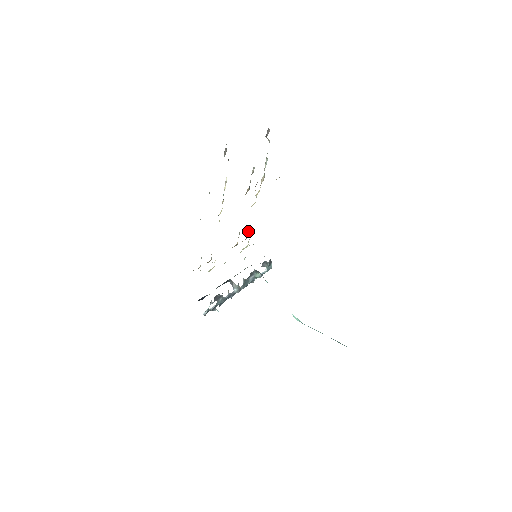
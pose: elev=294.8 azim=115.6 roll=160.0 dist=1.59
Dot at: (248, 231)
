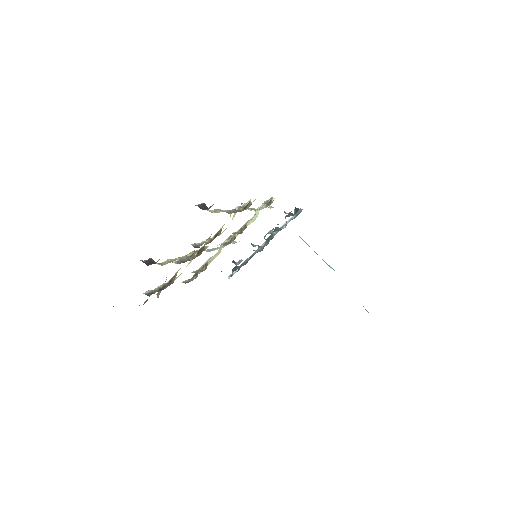
Dot at: occluded
